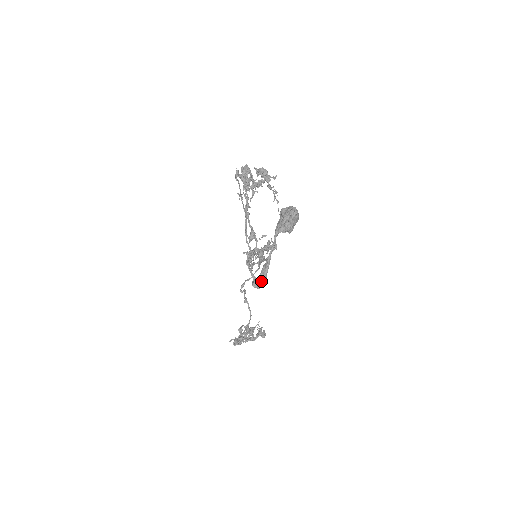
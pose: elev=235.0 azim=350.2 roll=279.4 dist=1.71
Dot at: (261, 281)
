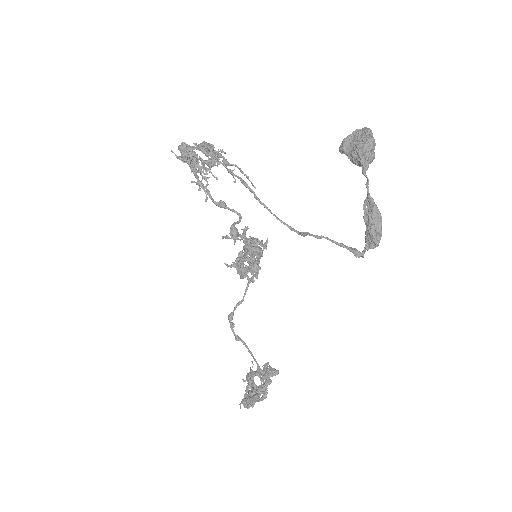
Dot at: (376, 238)
